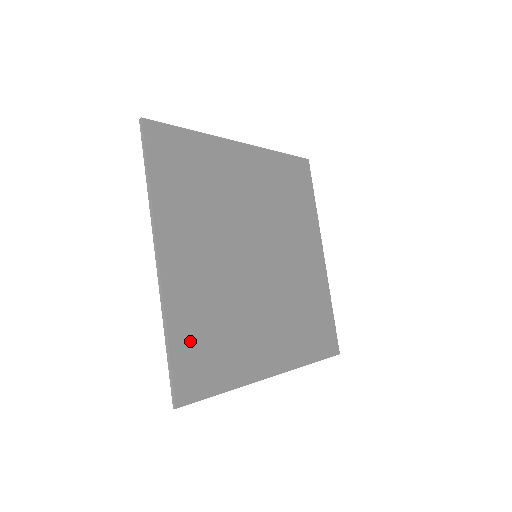
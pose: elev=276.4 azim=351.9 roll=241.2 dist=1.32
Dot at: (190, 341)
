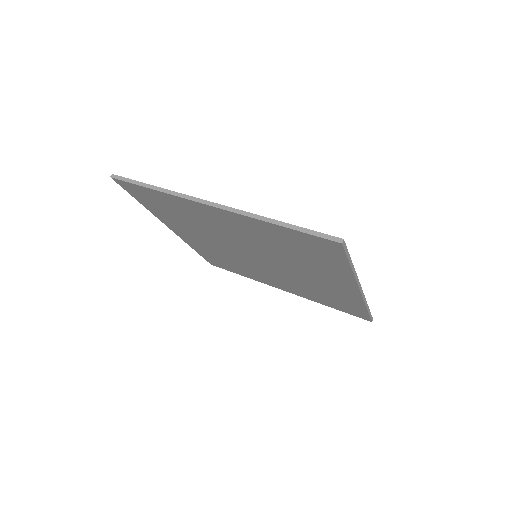
Dot at: occluded
